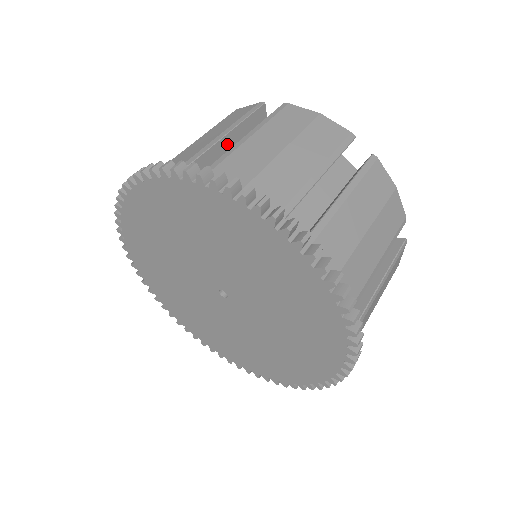
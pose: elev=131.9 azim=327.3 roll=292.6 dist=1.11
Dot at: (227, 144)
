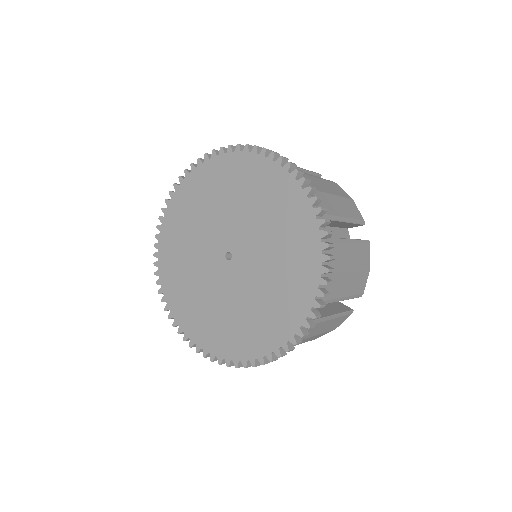
Dot at: occluded
